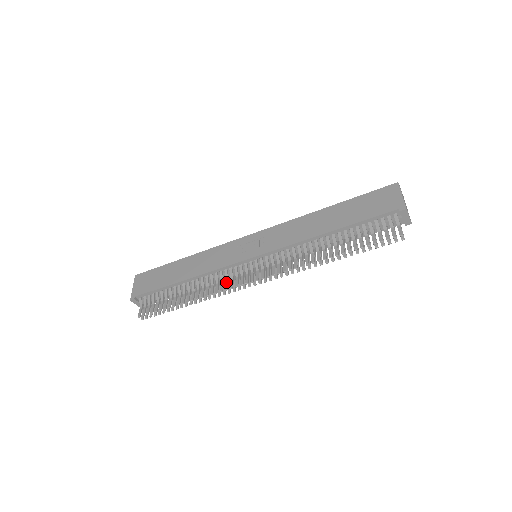
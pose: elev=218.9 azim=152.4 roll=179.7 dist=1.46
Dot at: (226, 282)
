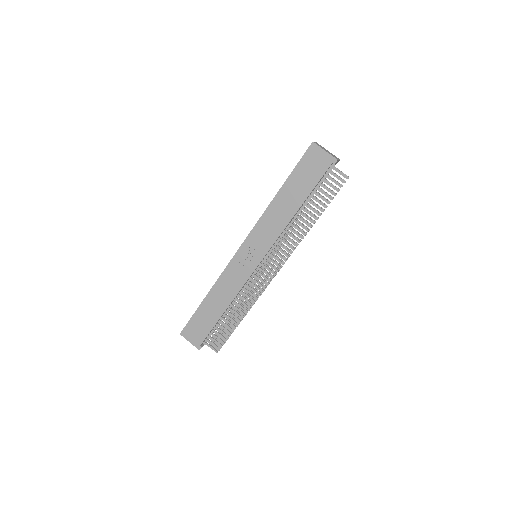
Dot at: (256, 288)
